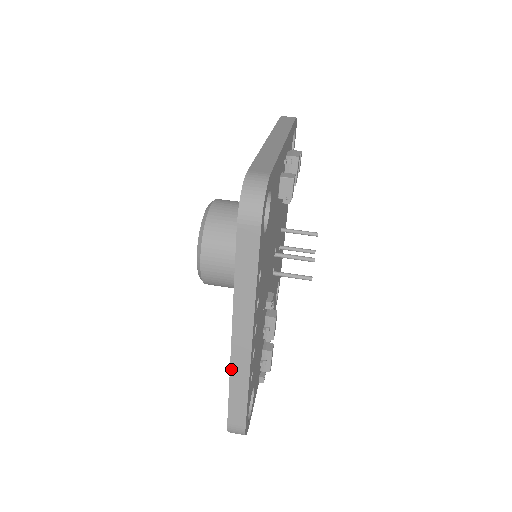
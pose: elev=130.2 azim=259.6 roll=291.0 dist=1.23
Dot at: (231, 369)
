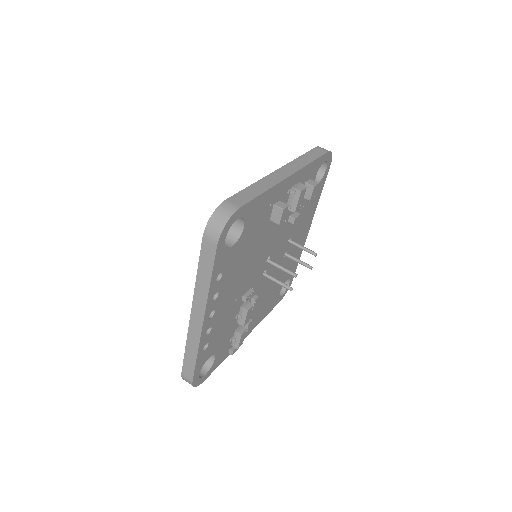
Dot at: (188, 335)
